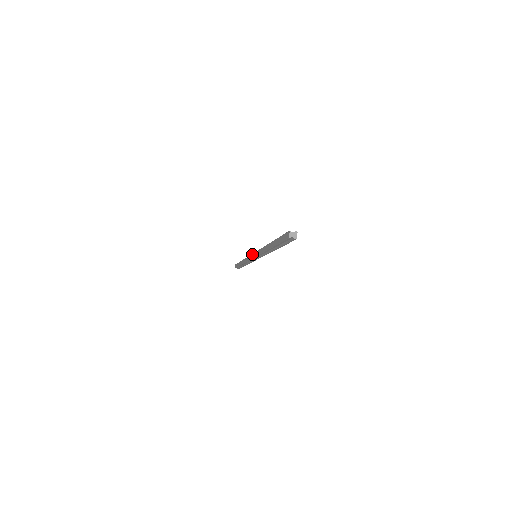
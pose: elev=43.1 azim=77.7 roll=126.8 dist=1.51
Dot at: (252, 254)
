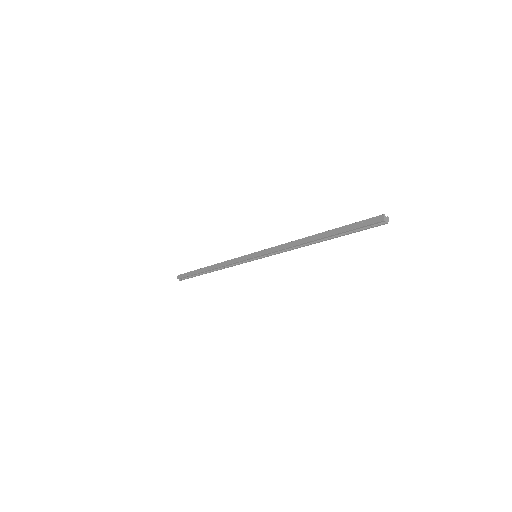
Dot at: (249, 254)
